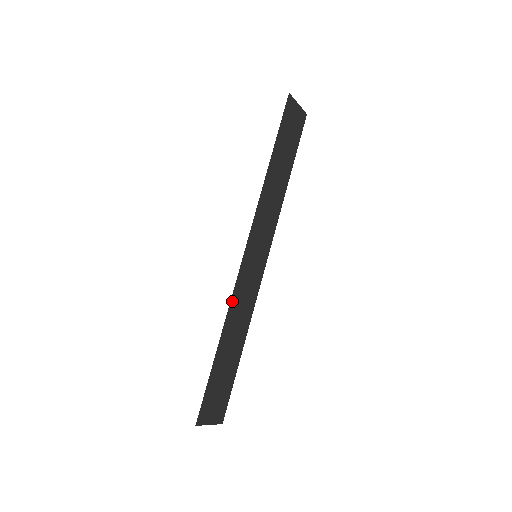
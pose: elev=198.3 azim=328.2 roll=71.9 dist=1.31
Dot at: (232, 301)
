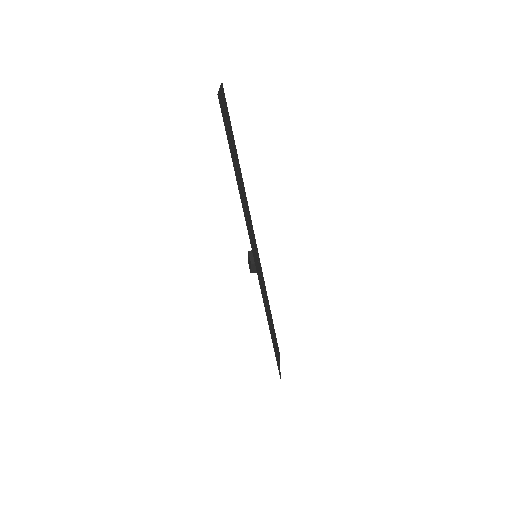
Dot at: (264, 304)
